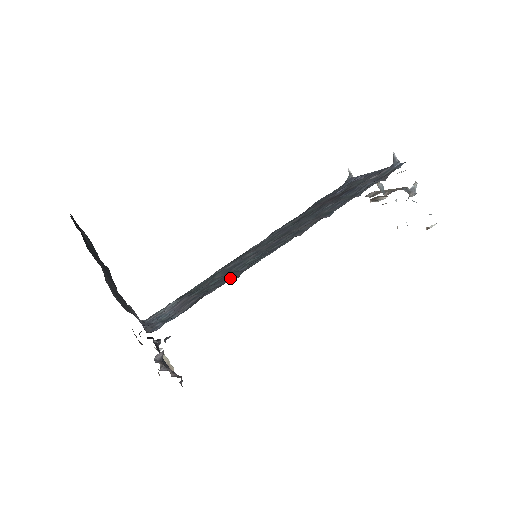
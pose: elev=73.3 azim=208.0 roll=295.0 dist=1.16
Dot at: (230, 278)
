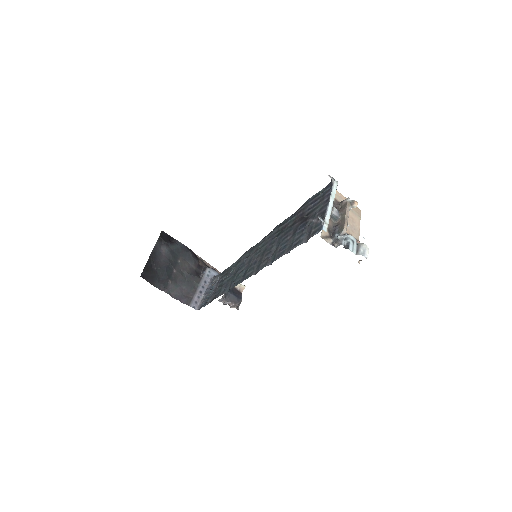
Dot at: (227, 289)
